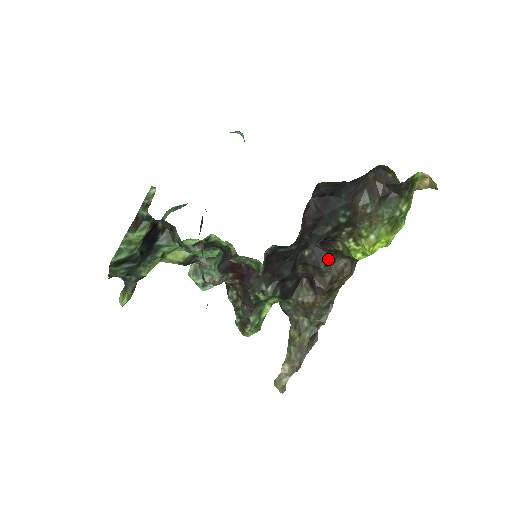
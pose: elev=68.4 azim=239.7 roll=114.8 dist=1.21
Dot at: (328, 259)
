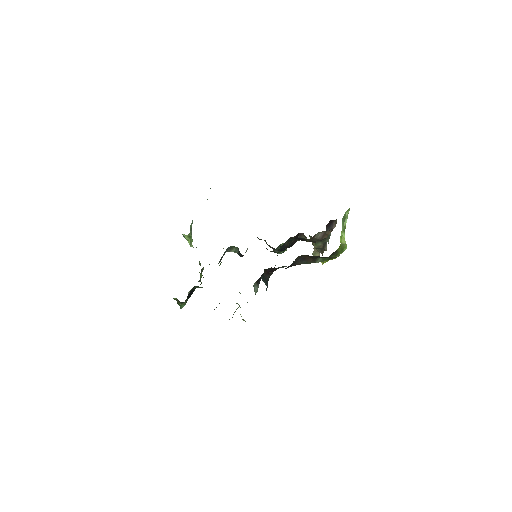
Dot at: occluded
